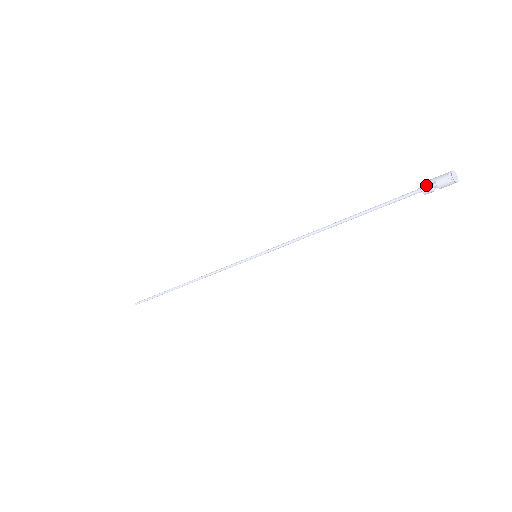
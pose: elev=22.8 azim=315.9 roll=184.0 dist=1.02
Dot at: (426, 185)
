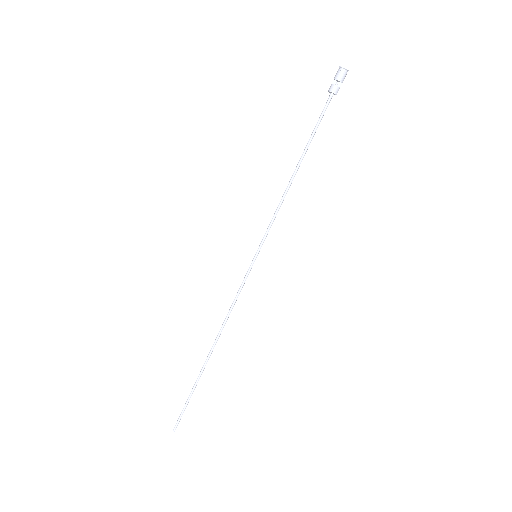
Dot at: (330, 86)
